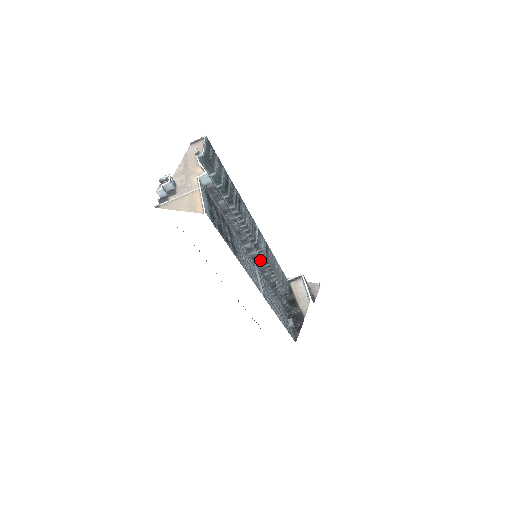
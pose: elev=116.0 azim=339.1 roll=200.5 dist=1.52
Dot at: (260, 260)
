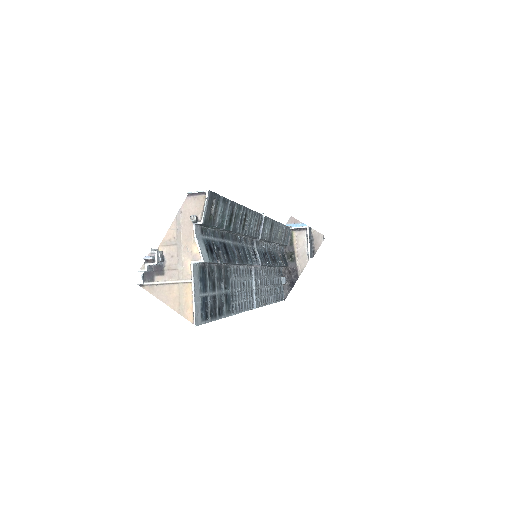
Dot at: (259, 265)
